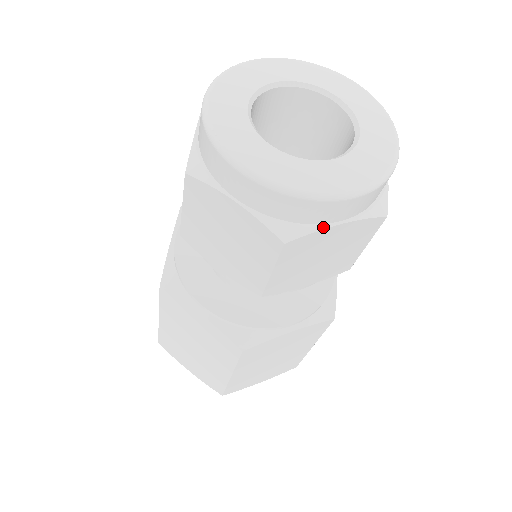
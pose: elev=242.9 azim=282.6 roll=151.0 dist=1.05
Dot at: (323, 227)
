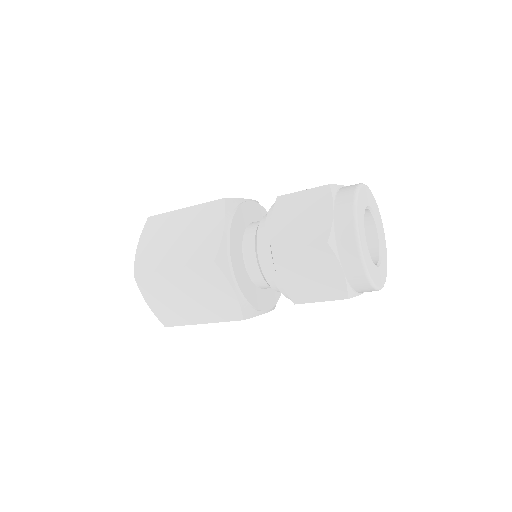
Dot at: (359, 294)
